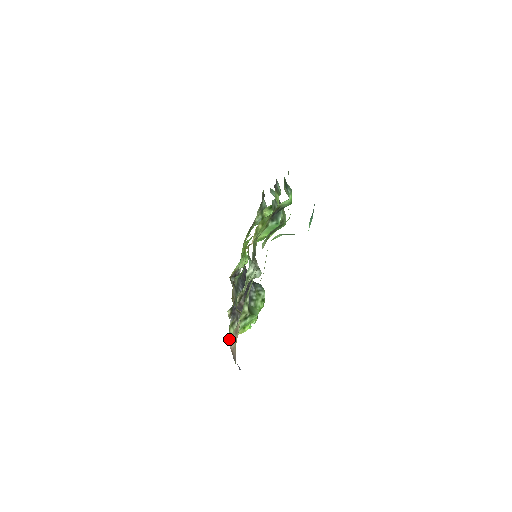
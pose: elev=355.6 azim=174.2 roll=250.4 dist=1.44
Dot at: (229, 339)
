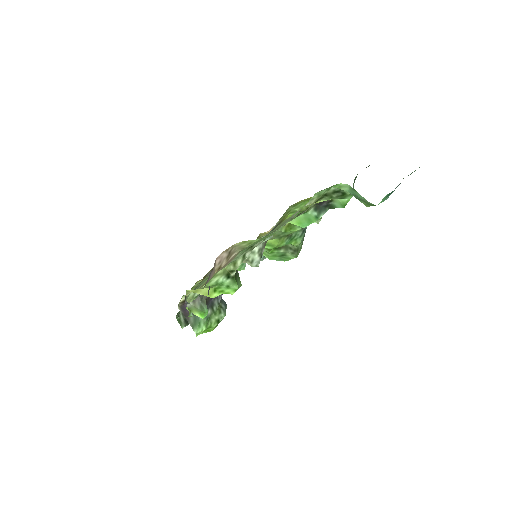
Dot at: (186, 296)
